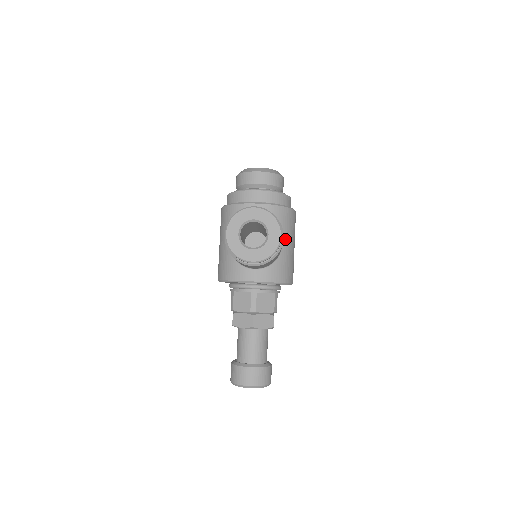
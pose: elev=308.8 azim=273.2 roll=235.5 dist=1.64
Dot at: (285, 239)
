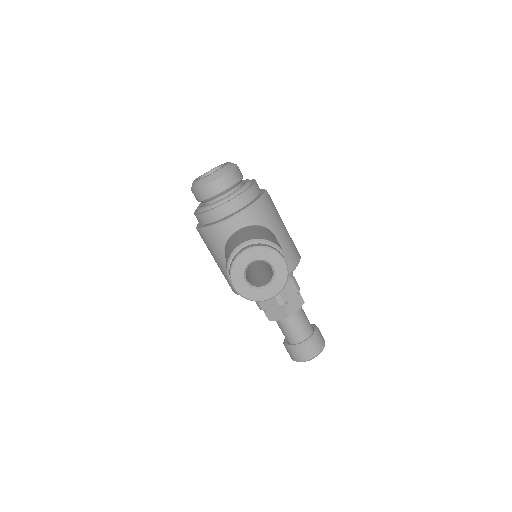
Dot at: (275, 230)
